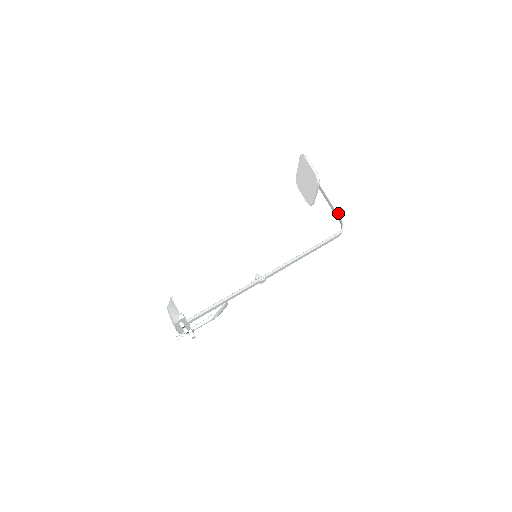
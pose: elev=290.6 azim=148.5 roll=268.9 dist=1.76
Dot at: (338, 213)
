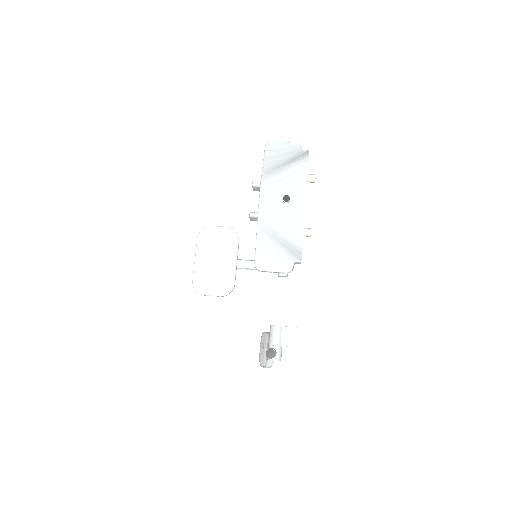
Dot at: occluded
